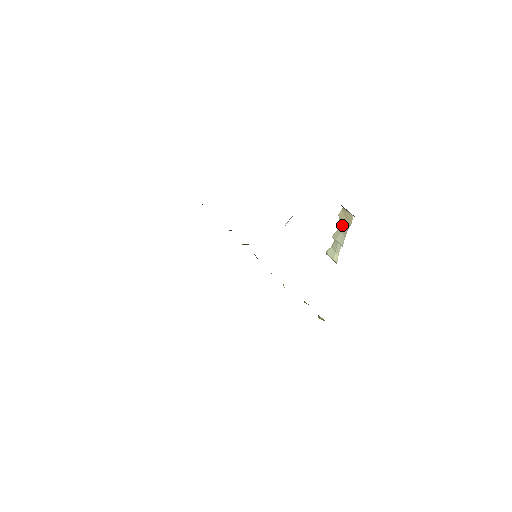
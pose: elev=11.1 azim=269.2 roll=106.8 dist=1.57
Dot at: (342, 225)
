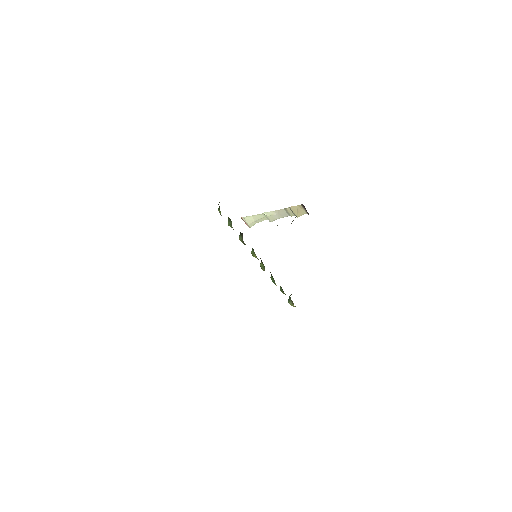
Dot at: (285, 211)
